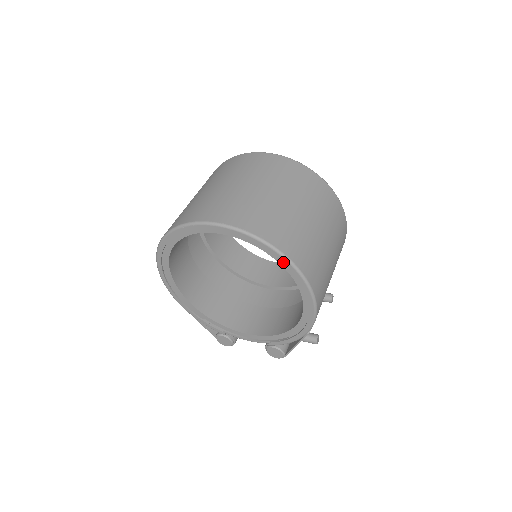
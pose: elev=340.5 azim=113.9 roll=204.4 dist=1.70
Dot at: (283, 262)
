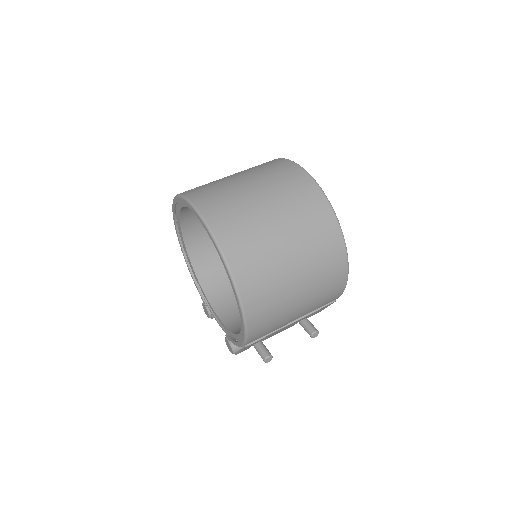
Dot at: (226, 271)
